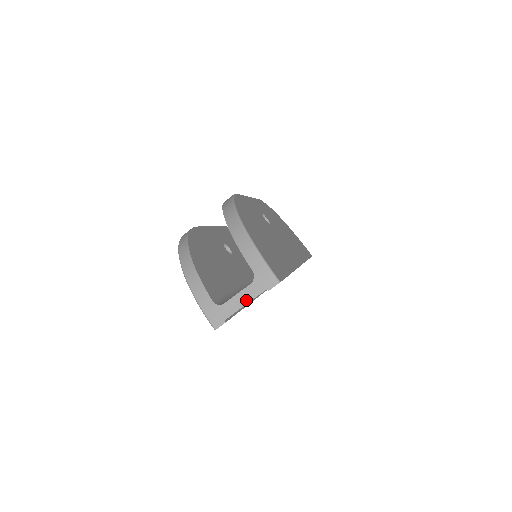
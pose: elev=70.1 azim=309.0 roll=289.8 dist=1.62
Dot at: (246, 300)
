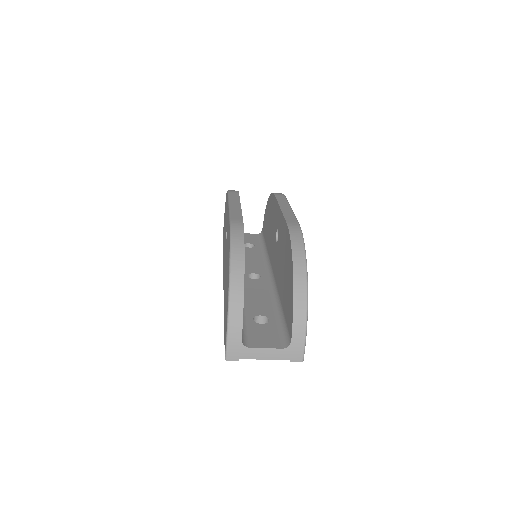
Dot at: (269, 357)
